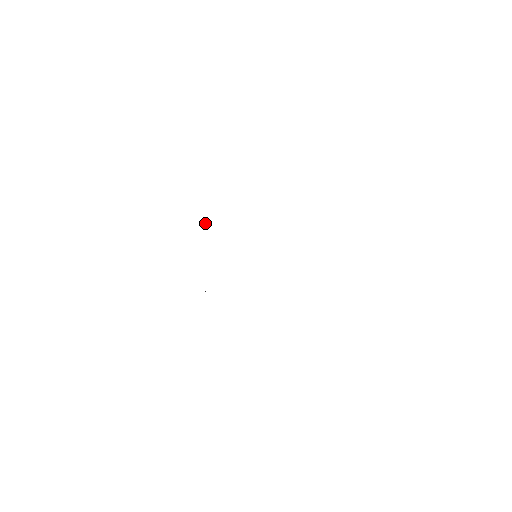
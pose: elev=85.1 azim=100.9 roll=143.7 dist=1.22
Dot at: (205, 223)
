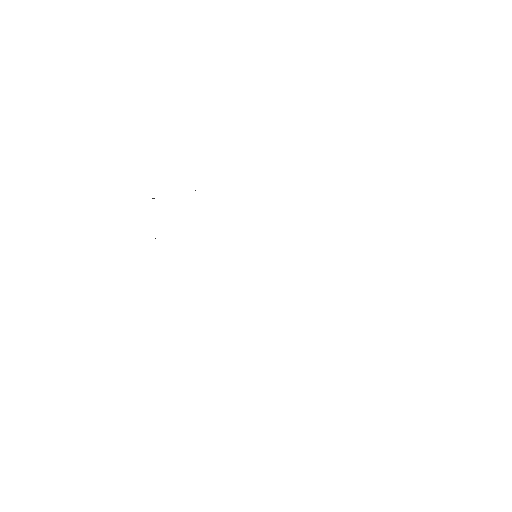
Dot at: occluded
